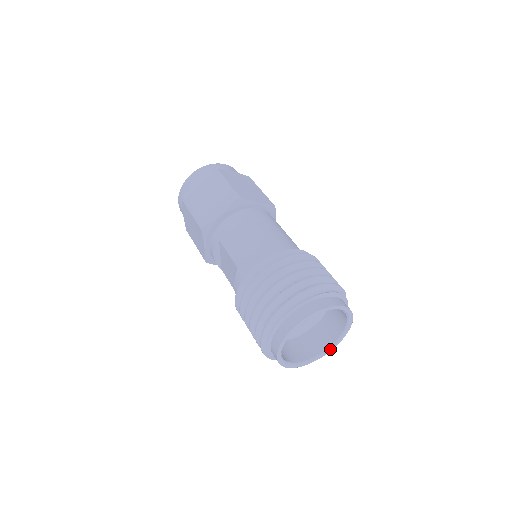
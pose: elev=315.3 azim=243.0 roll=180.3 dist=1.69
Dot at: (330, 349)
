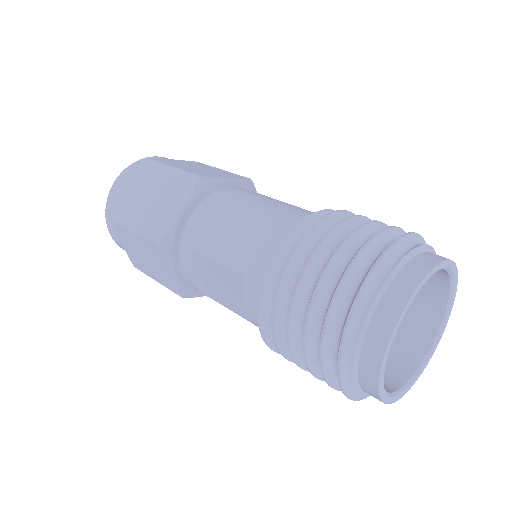
Dot at: (435, 346)
